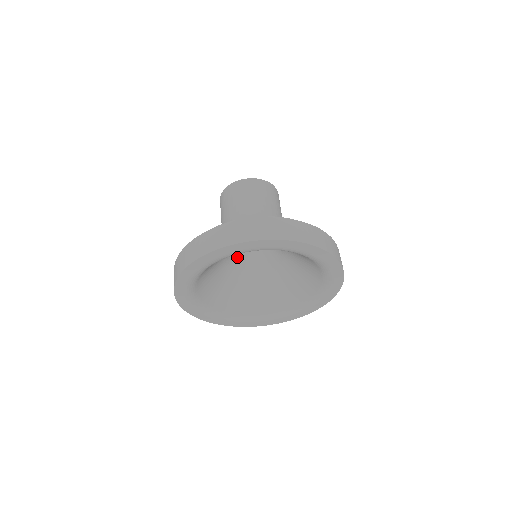
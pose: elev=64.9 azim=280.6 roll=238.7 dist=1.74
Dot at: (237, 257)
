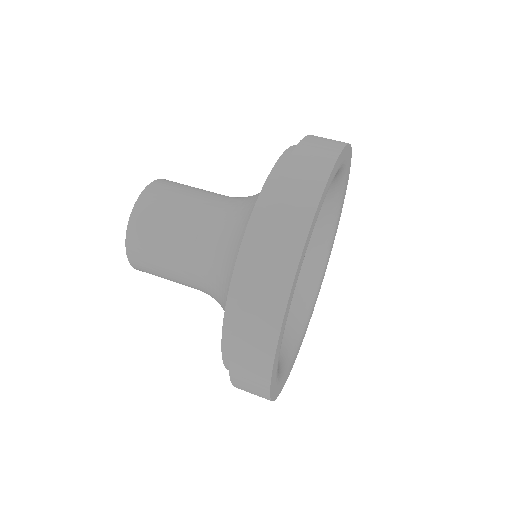
Dot at: occluded
